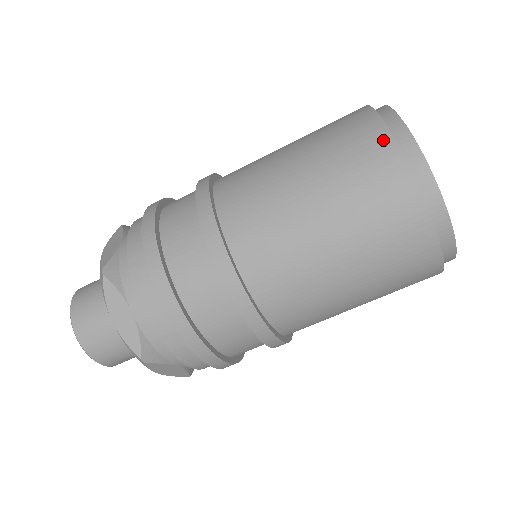
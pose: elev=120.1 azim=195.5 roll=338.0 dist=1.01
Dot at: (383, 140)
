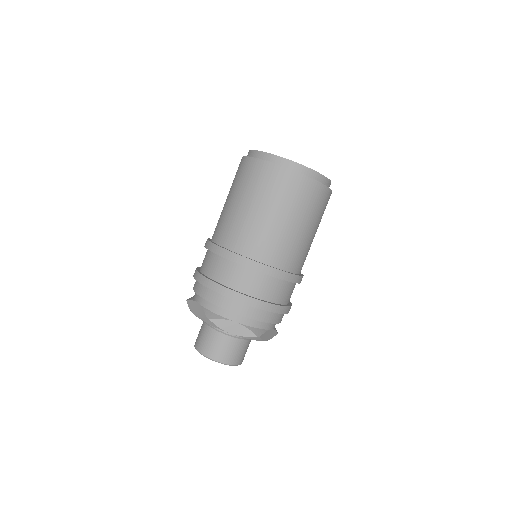
Dot at: (267, 166)
